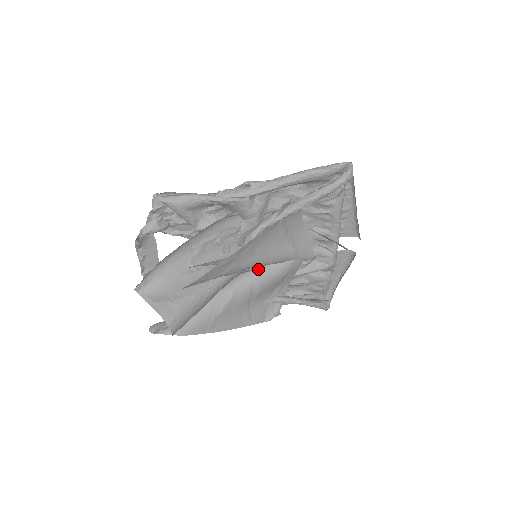
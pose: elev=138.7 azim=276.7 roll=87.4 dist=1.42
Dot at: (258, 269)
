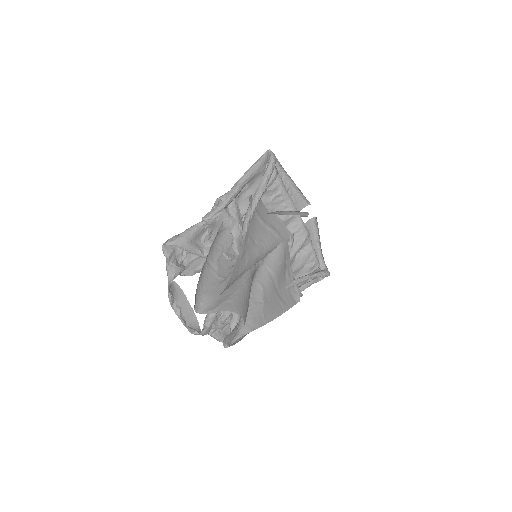
Dot at: (264, 262)
